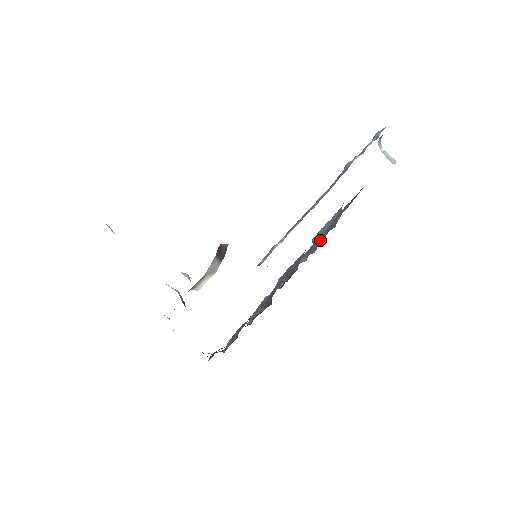
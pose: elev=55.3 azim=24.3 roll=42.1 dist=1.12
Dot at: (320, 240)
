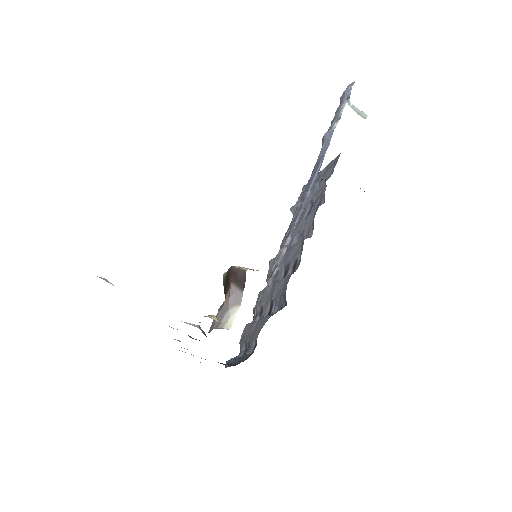
Dot at: (312, 220)
